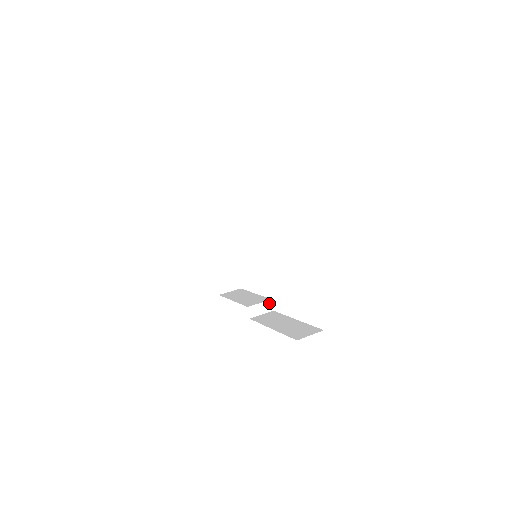
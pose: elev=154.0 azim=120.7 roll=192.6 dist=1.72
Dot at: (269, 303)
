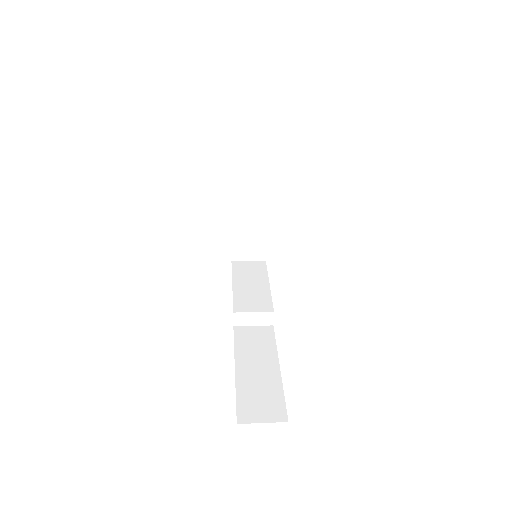
Dot at: (269, 315)
